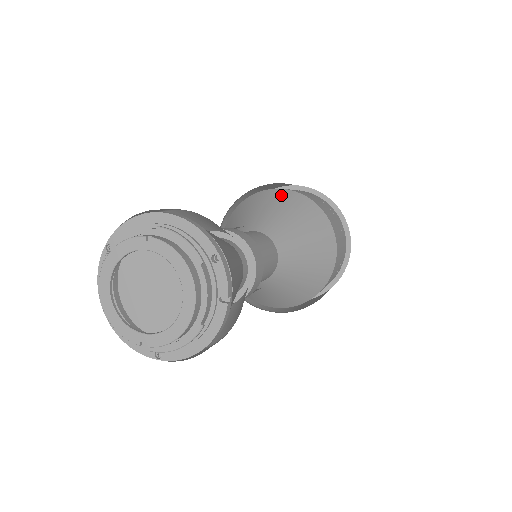
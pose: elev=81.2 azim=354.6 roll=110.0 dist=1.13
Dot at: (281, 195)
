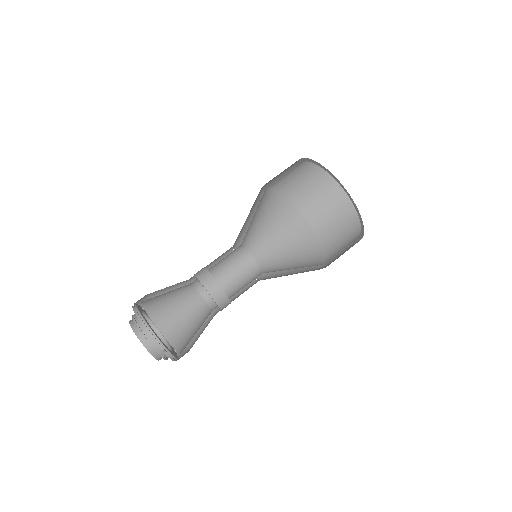
Dot at: (269, 199)
